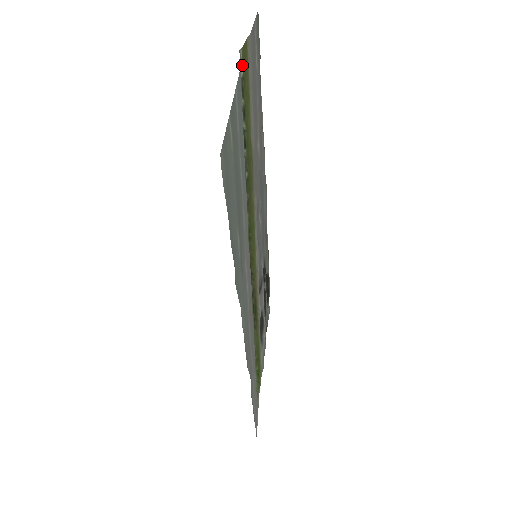
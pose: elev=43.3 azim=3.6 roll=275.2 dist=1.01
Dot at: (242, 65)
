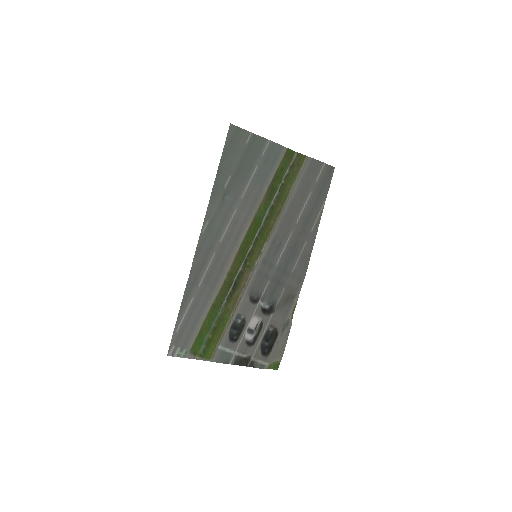
Dot at: (295, 159)
